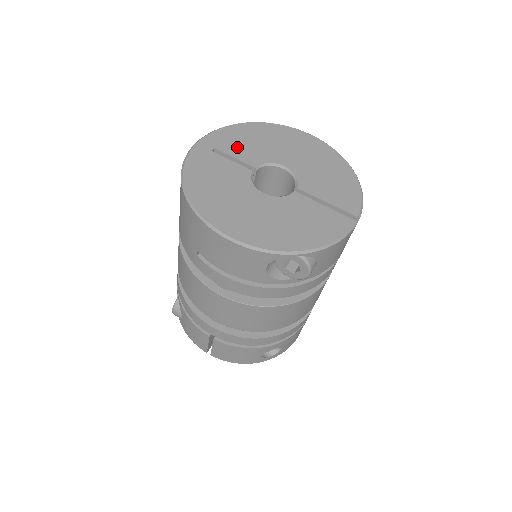
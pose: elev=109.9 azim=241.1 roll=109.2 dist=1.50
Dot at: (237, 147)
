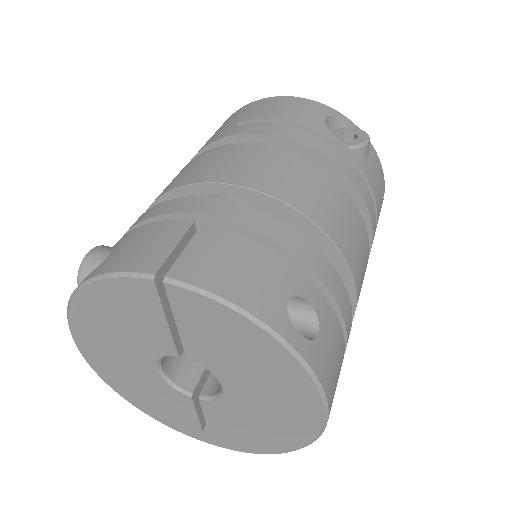
Dot at: occluded
